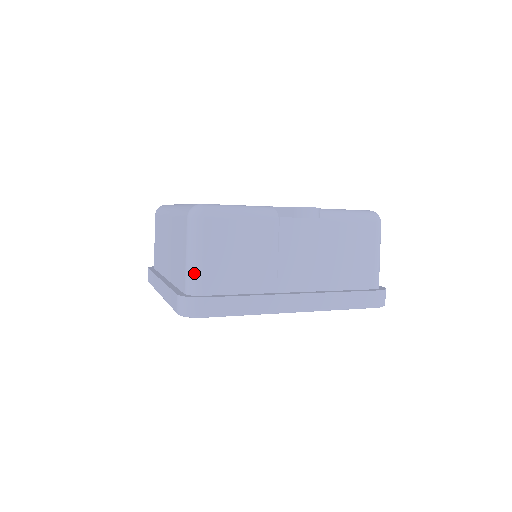
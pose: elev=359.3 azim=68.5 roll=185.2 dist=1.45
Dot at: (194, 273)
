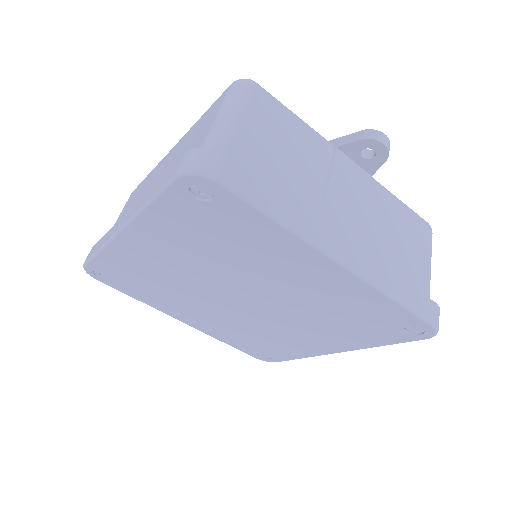
Dot at: (222, 134)
